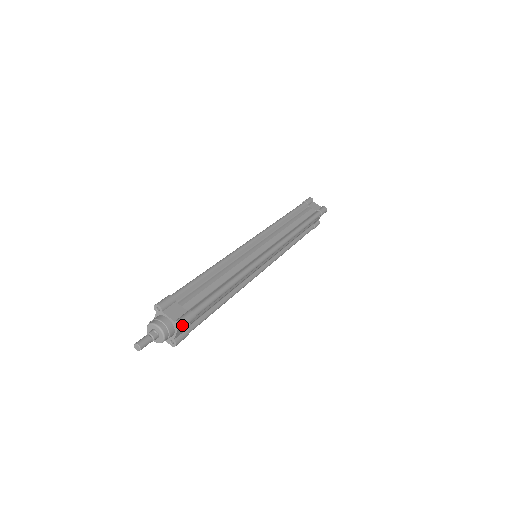
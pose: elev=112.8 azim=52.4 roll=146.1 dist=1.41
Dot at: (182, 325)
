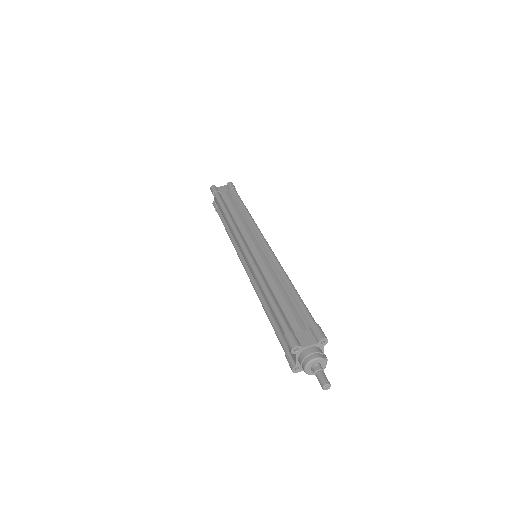
Dot at: (326, 339)
